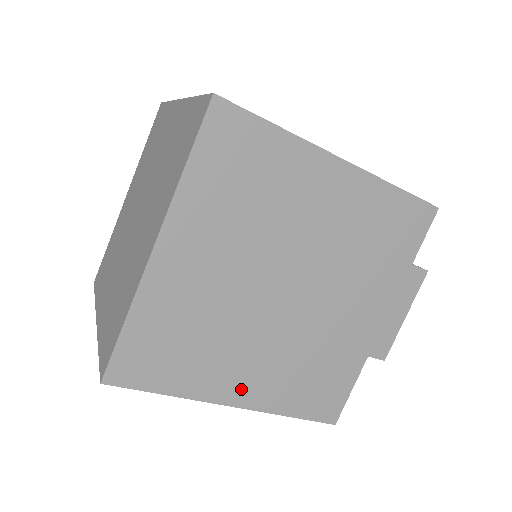
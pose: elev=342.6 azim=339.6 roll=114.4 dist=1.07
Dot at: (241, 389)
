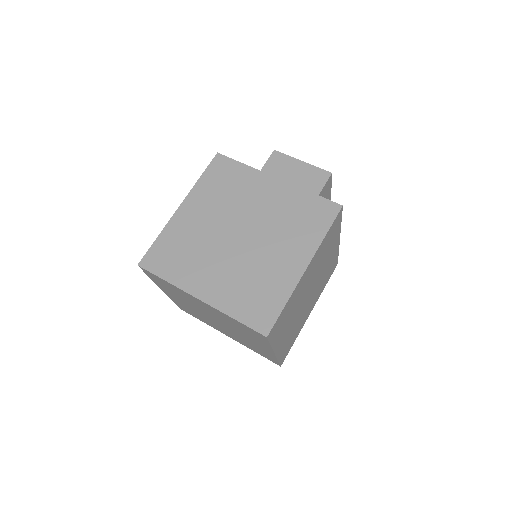
Dot at: (310, 310)
